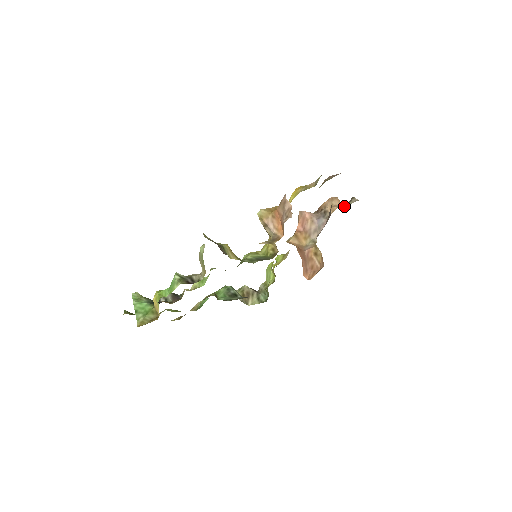
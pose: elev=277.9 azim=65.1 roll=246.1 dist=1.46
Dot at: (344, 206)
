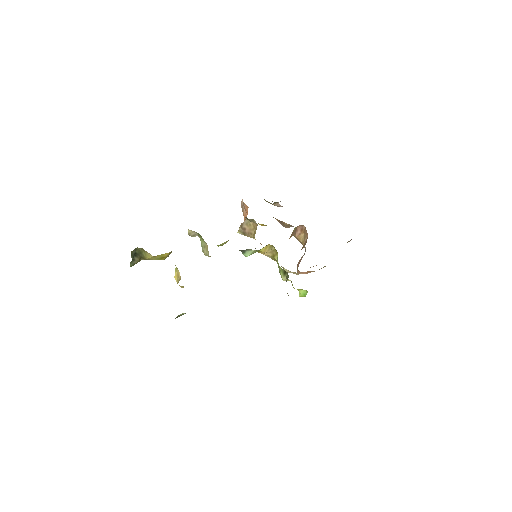
Dot at: occluded
